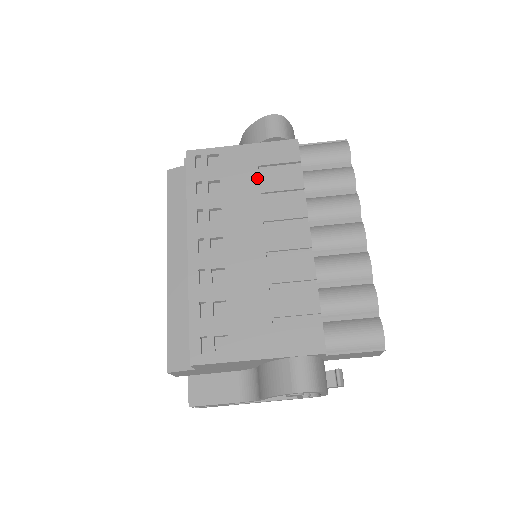
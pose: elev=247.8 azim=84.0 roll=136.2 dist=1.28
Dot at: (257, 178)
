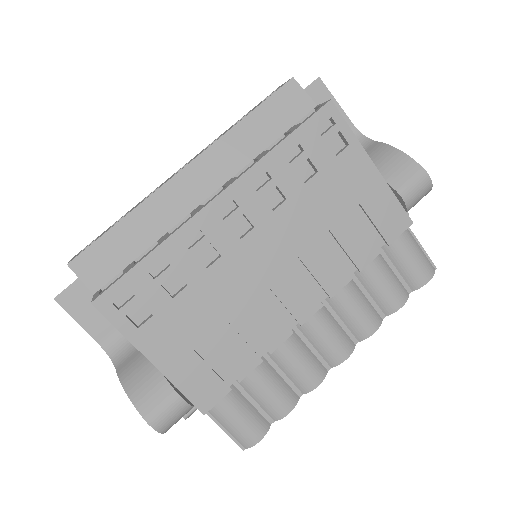
Dot at: (344, 213)
